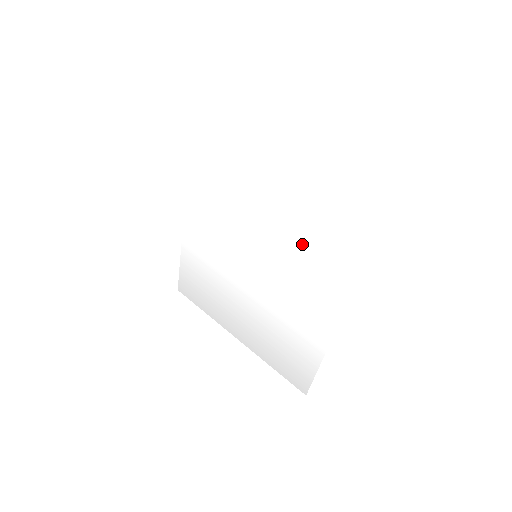
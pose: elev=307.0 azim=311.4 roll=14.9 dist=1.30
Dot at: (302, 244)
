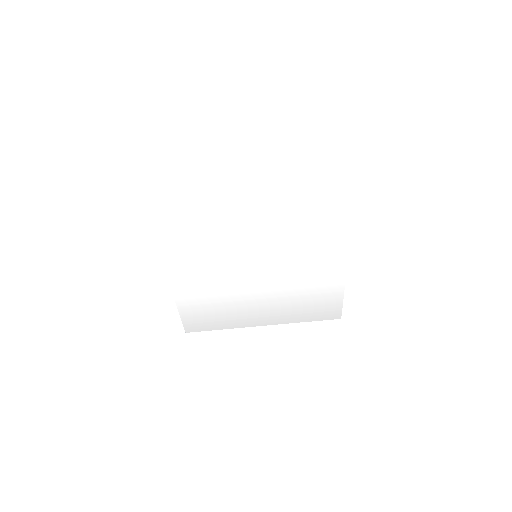
Dot at: (295, 221)
